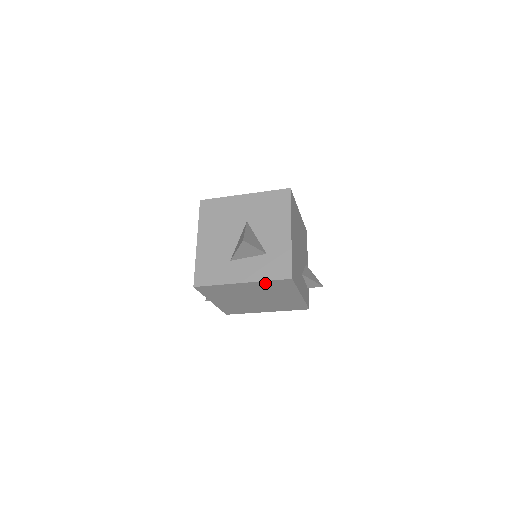
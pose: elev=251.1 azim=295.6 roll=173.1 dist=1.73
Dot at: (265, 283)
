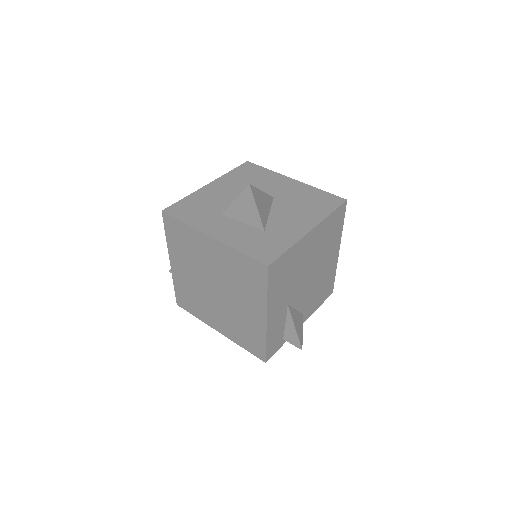
Dot at: (235, 256)
